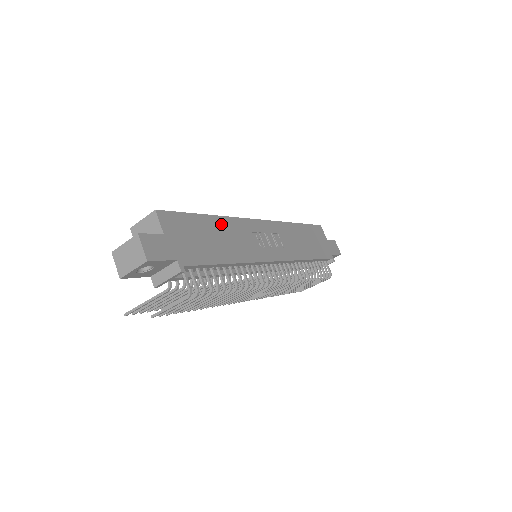
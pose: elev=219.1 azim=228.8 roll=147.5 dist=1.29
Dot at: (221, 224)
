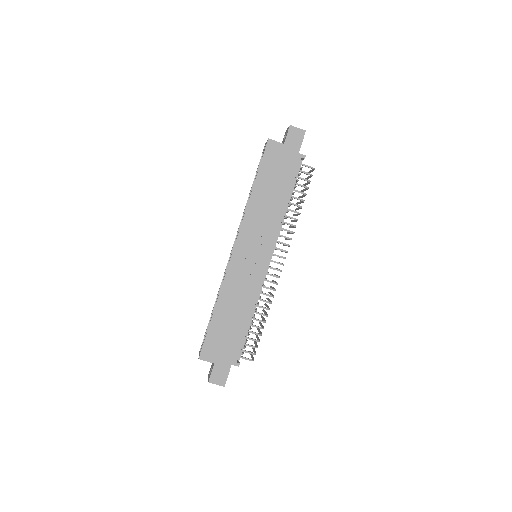
Dot at: (223, 303)
